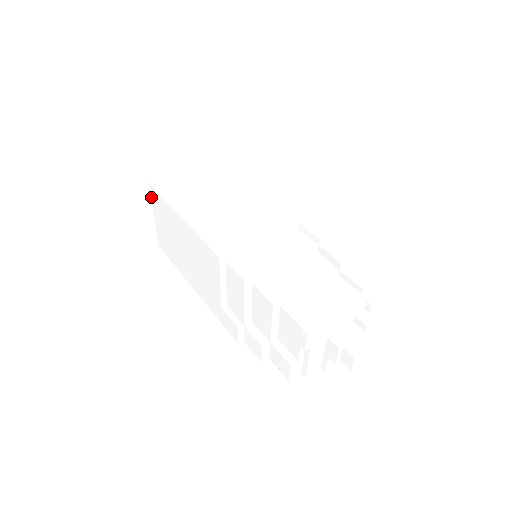
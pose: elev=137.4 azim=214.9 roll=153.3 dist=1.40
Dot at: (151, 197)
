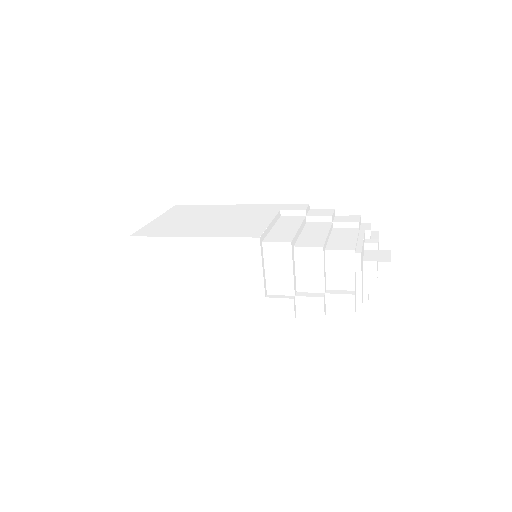
Dot at: (134, 252)
